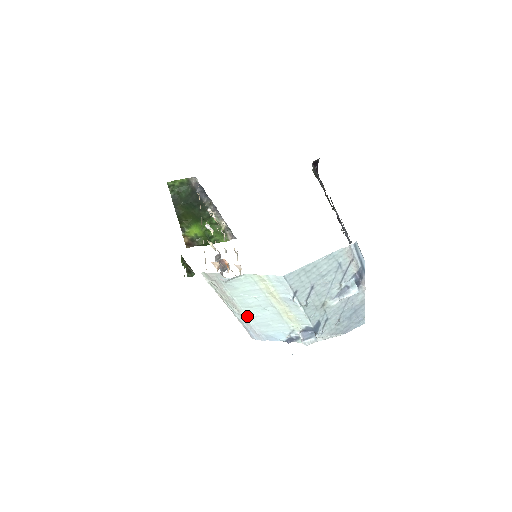
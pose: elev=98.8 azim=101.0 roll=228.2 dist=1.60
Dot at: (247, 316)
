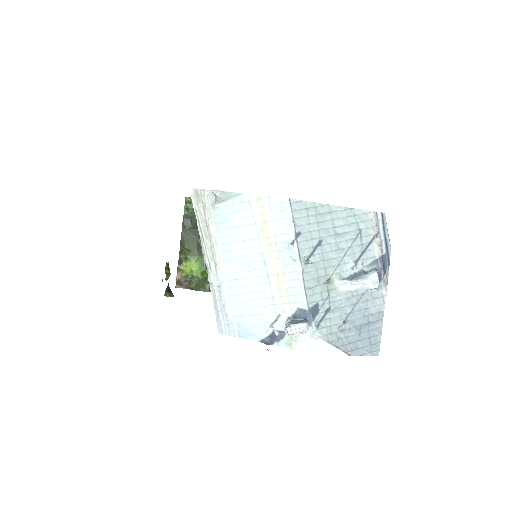
Dot at: (224, 280)
